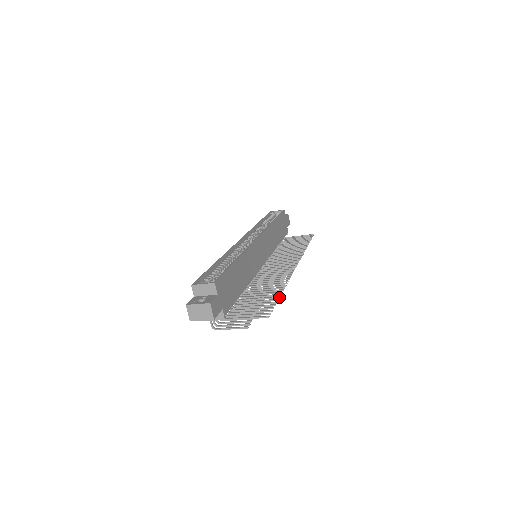
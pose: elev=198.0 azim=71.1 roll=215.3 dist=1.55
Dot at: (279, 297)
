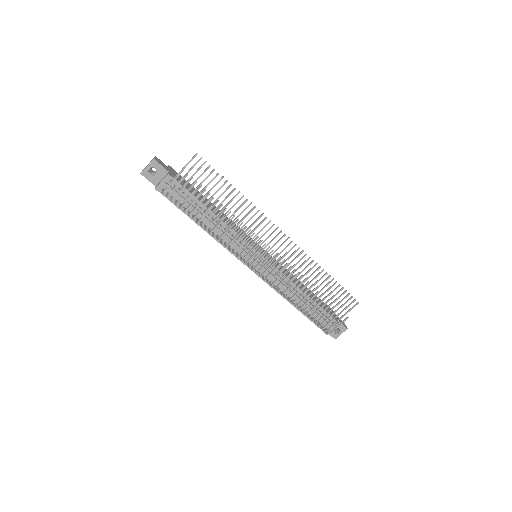
Dot at: (227, 180)
